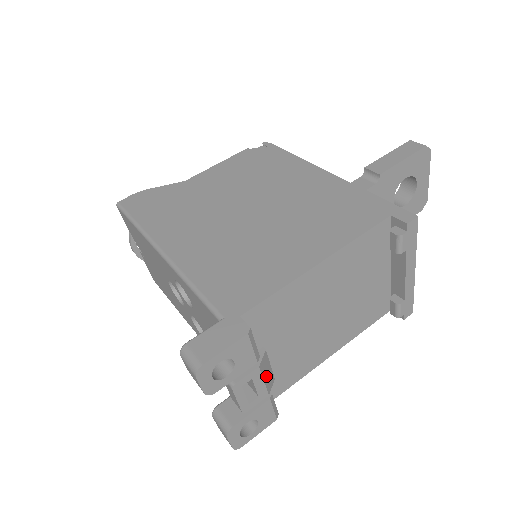
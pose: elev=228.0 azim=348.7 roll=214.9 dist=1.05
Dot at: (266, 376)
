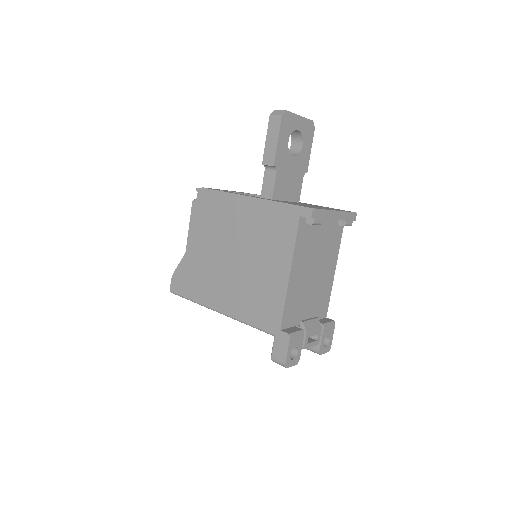
Dot at: (313, 327)
